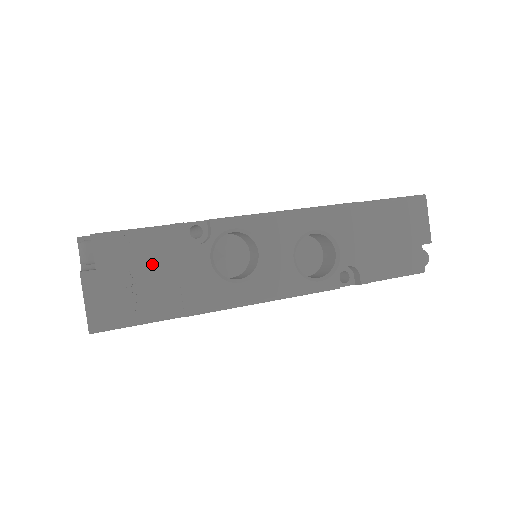
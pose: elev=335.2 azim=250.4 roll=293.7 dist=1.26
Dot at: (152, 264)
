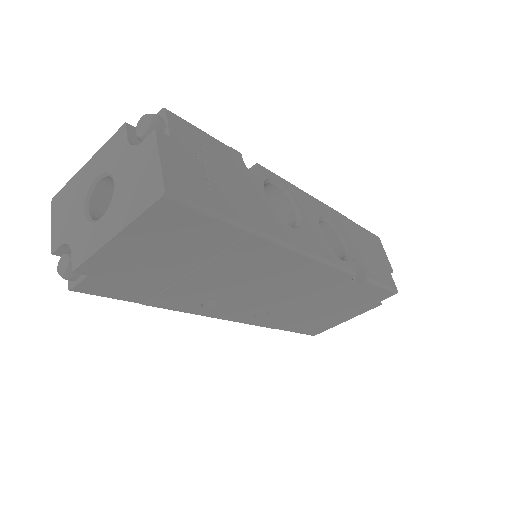
Dot at: (220, 166)
